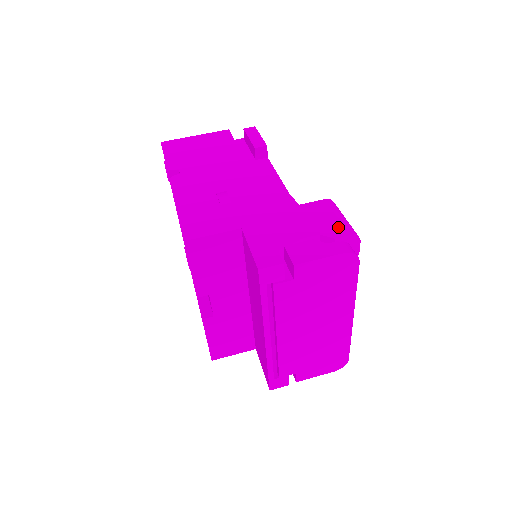
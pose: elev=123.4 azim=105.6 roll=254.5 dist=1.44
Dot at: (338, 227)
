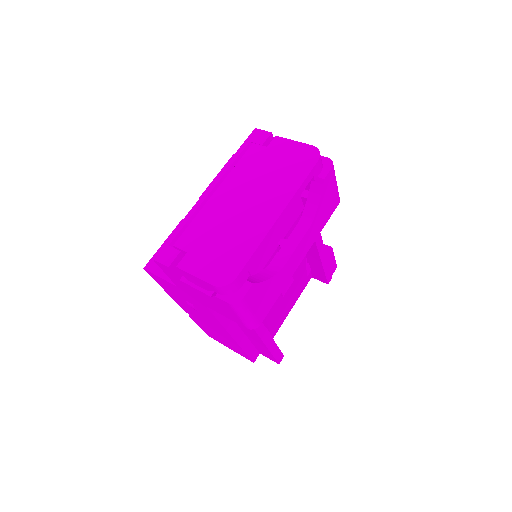
Dot at: occluded
